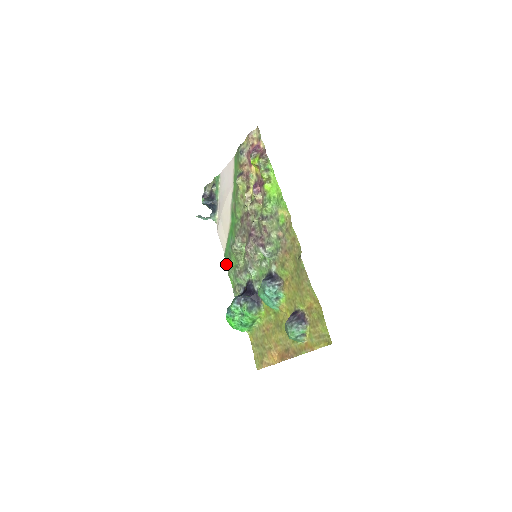
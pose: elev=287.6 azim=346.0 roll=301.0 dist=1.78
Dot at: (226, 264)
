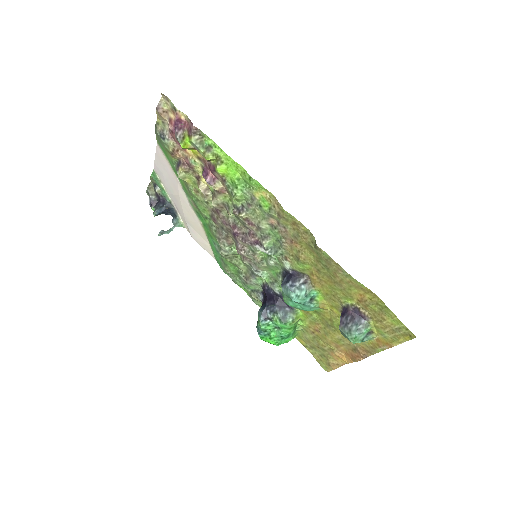
Dot at: (225, 272)
